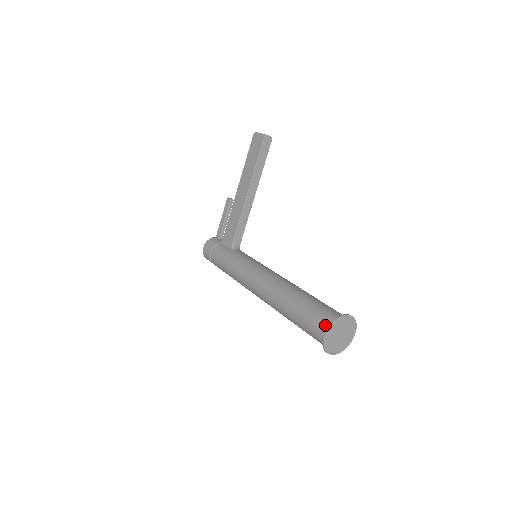
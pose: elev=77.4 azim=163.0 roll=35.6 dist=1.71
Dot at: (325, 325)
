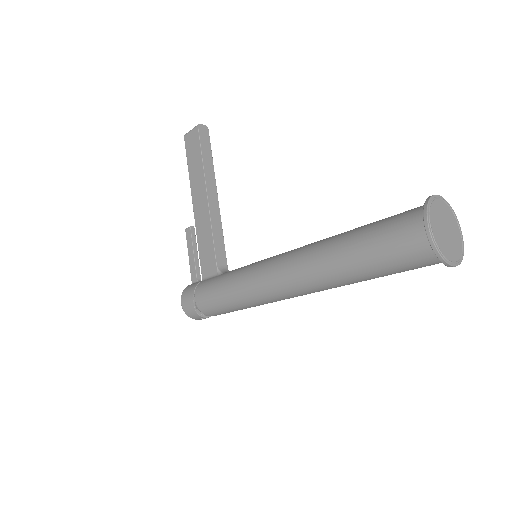
Dot at: (416, 221)
